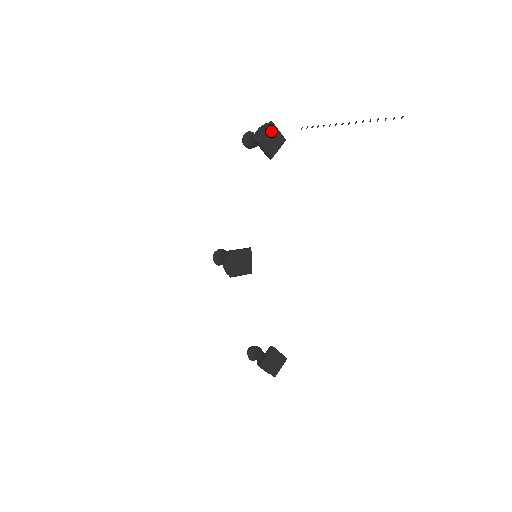
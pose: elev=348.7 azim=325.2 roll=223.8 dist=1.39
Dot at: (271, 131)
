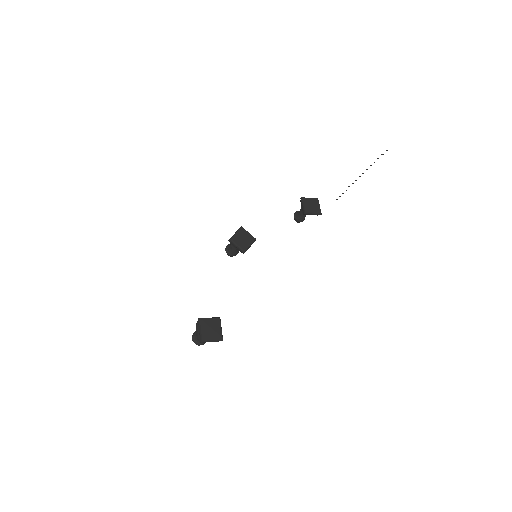
Dot at: (314, 201)
